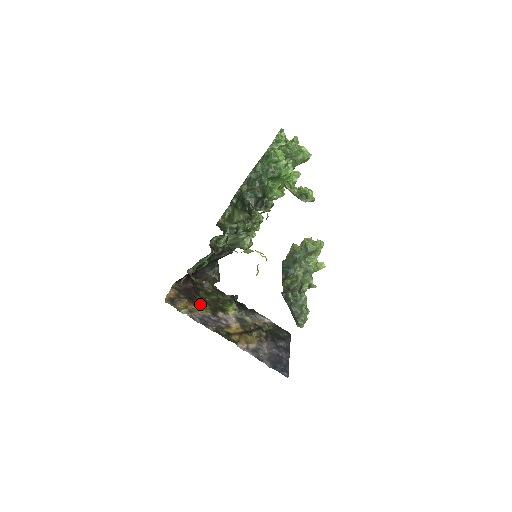
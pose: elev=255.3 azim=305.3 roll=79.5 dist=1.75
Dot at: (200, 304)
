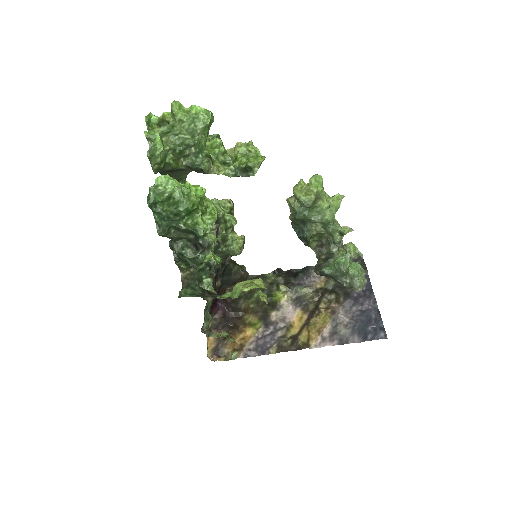
Dot at: (246, 323)
